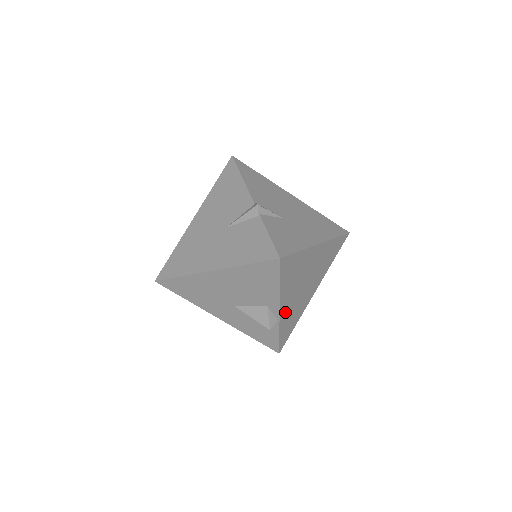
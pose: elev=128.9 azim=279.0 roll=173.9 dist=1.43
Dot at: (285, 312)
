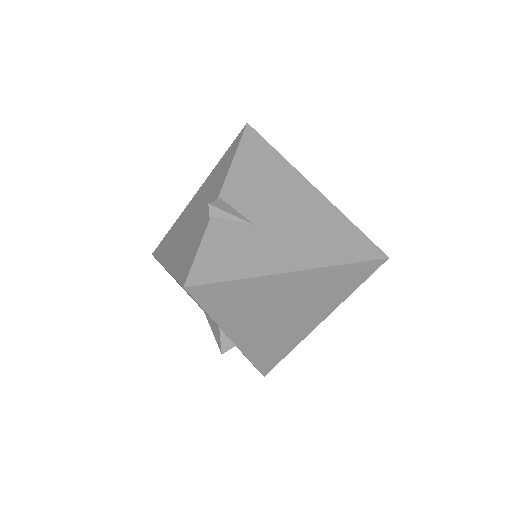
Dot at: (247, 340)
